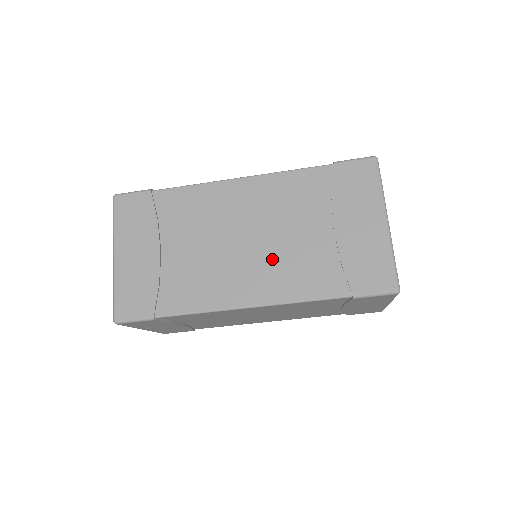
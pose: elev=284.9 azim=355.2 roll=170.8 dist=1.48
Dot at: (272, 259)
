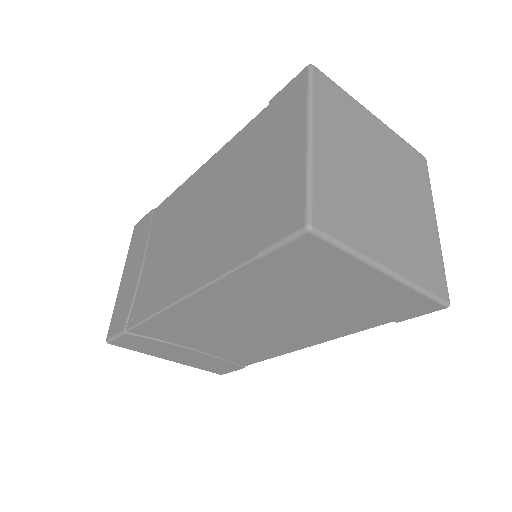
Dot at: (204, 238)
